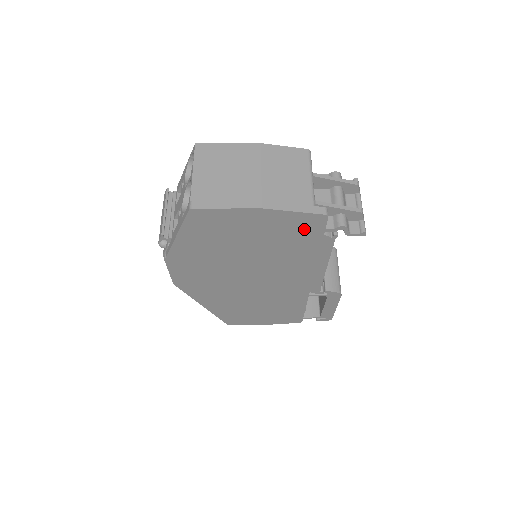
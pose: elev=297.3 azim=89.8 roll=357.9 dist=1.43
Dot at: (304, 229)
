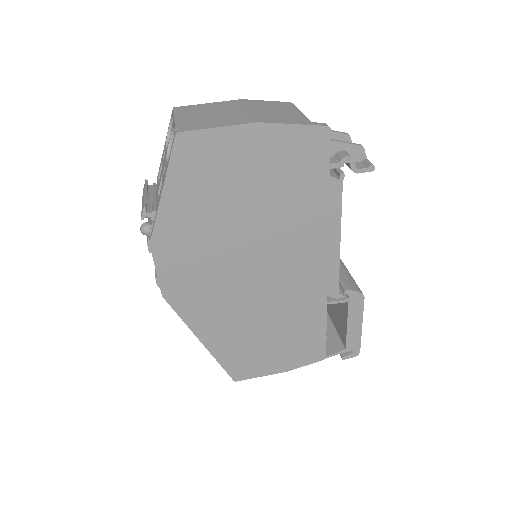
Dot at: (307, 157)
